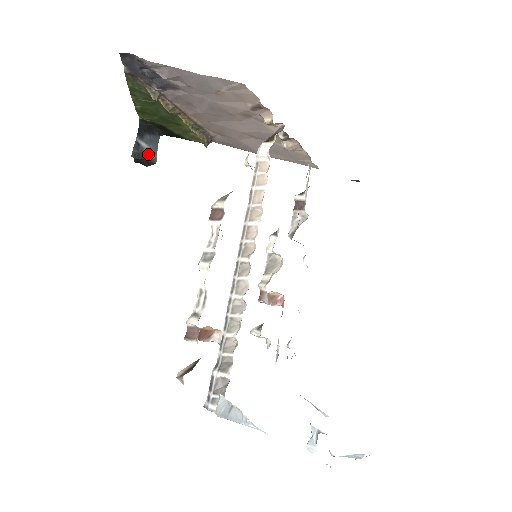
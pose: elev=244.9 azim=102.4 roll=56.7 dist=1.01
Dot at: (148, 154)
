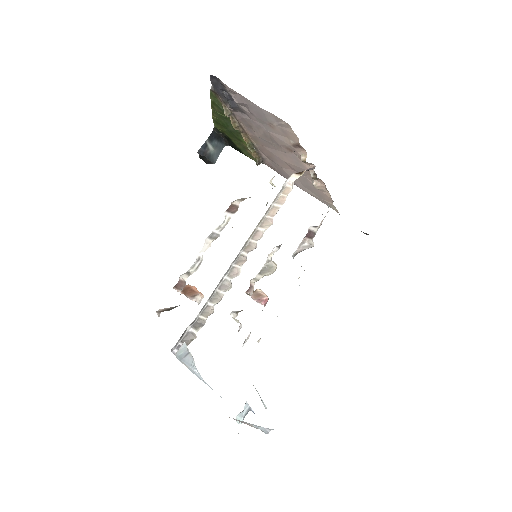
Dot at: (211, 155)
